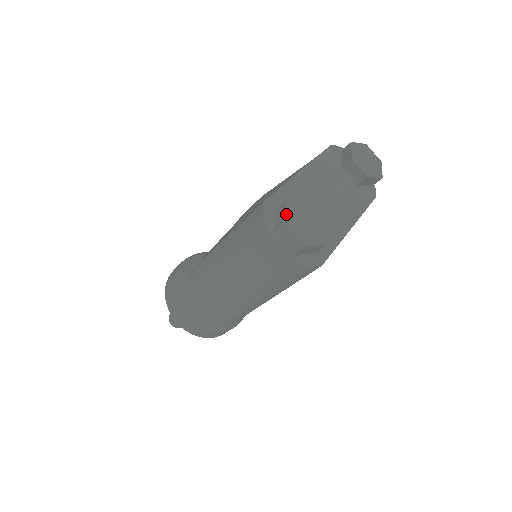
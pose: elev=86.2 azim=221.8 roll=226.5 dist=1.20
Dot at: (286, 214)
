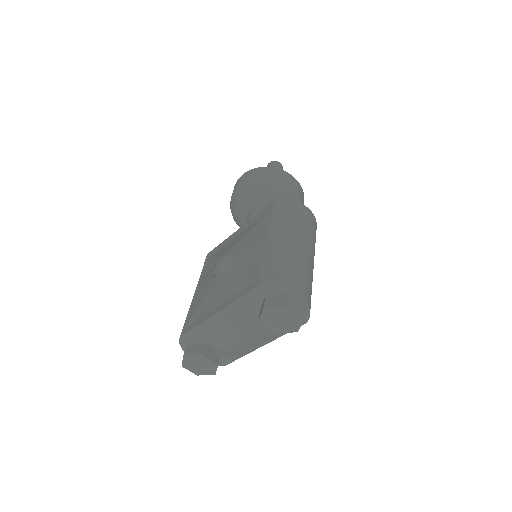
Dot at: (182, 363)
